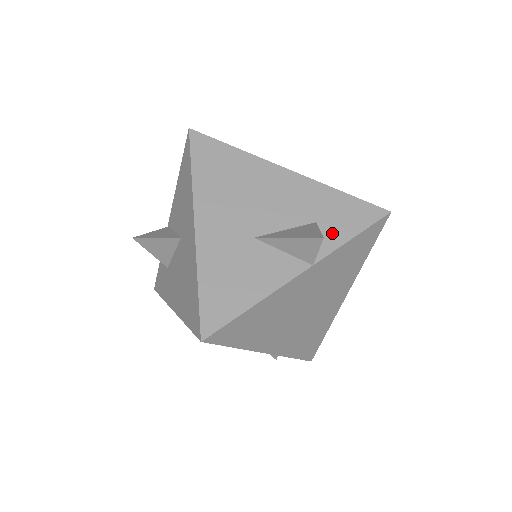
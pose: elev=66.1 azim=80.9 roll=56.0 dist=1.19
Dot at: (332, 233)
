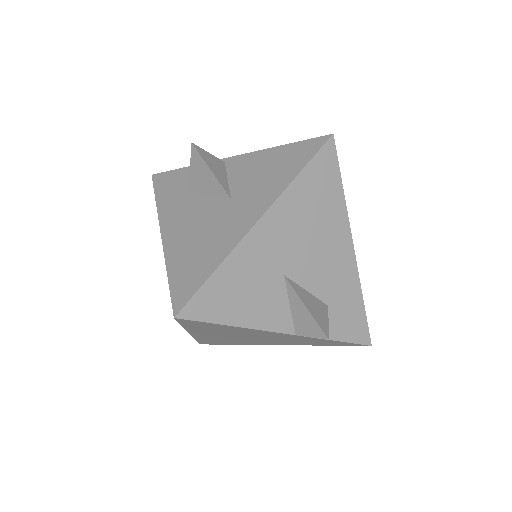
Dot at: (329, 324)
